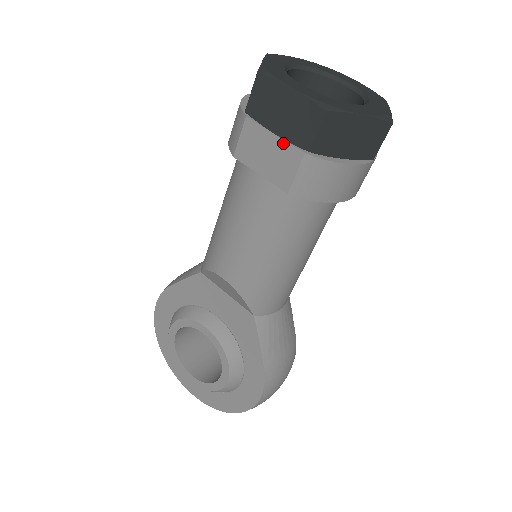
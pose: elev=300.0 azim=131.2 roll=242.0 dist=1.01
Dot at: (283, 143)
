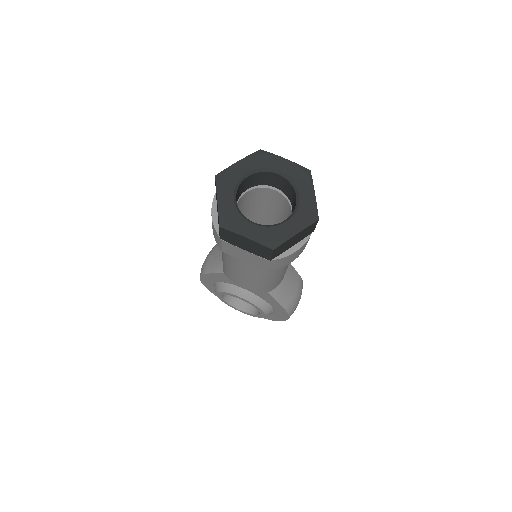
Dot at: (252, 254)
